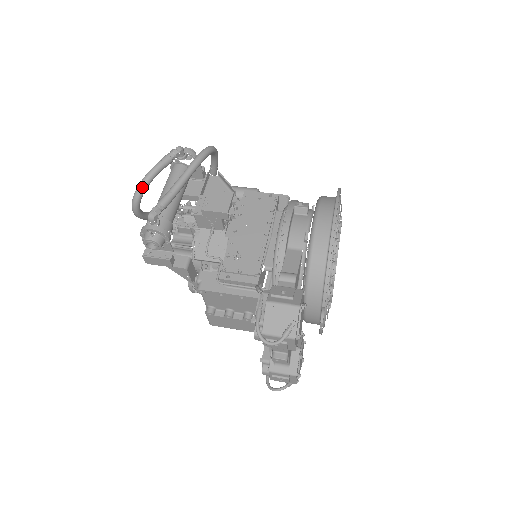
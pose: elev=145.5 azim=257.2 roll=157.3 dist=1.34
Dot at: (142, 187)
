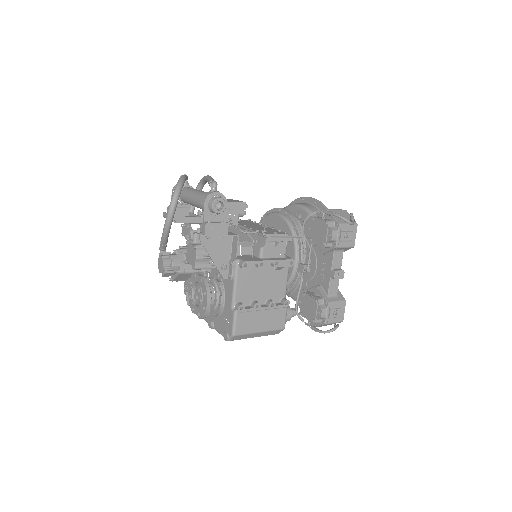
Dot at: (181, 184)
